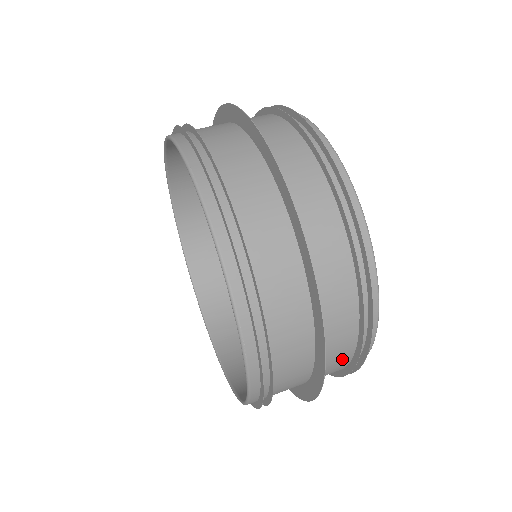
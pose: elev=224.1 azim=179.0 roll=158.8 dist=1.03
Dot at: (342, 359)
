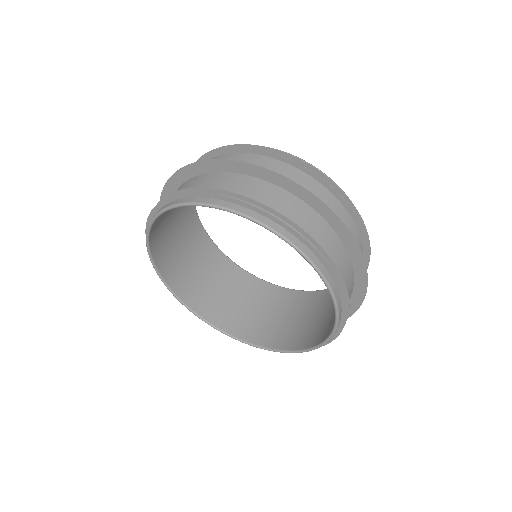
Dot at: (303, 180)
